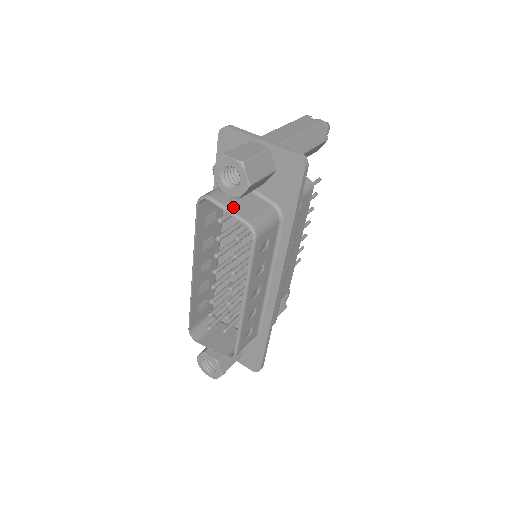
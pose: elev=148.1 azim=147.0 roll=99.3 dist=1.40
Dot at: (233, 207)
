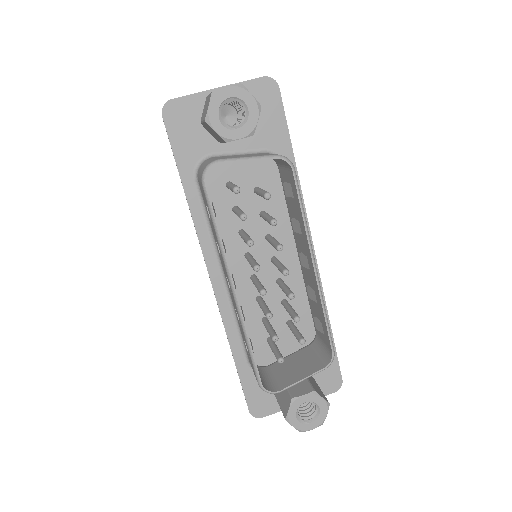
Dot at: (247, 156)
